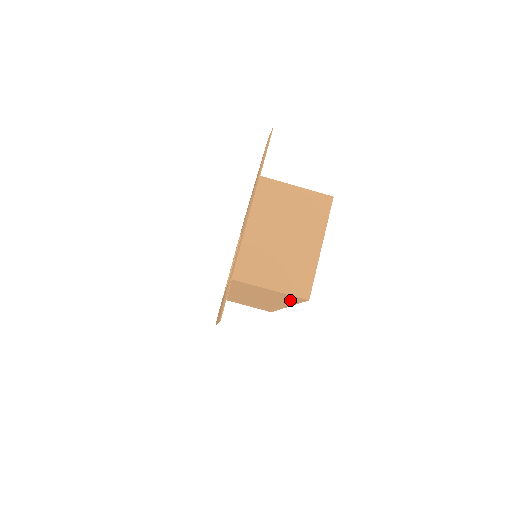
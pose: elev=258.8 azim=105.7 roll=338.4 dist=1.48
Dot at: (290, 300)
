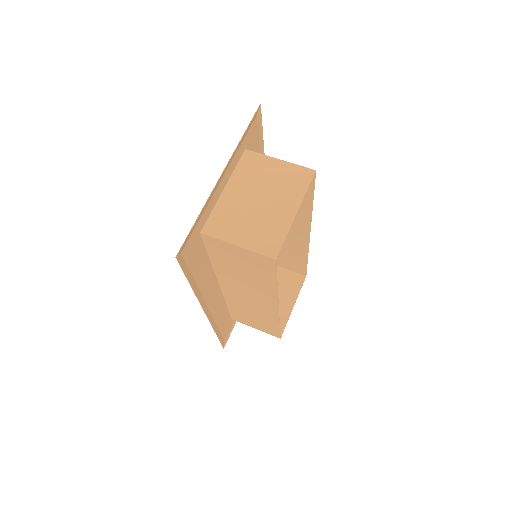
Dot at: (267, 274)
